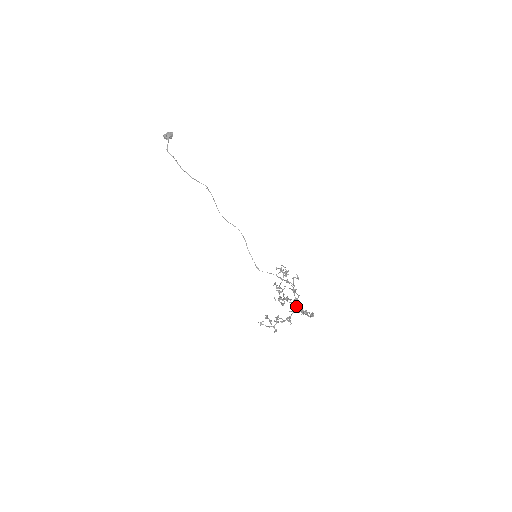
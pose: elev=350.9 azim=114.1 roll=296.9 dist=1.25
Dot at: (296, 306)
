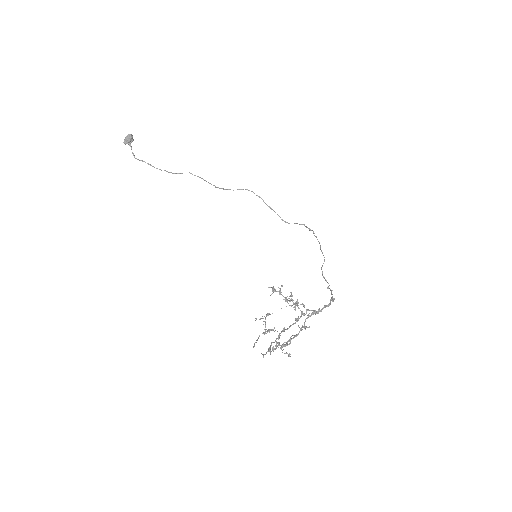
Dot at: (304, 315)
